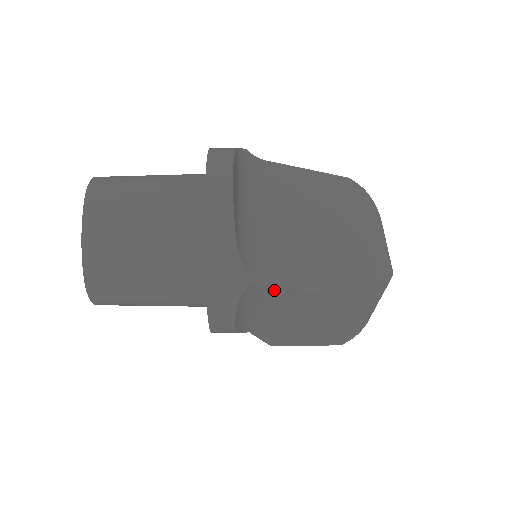
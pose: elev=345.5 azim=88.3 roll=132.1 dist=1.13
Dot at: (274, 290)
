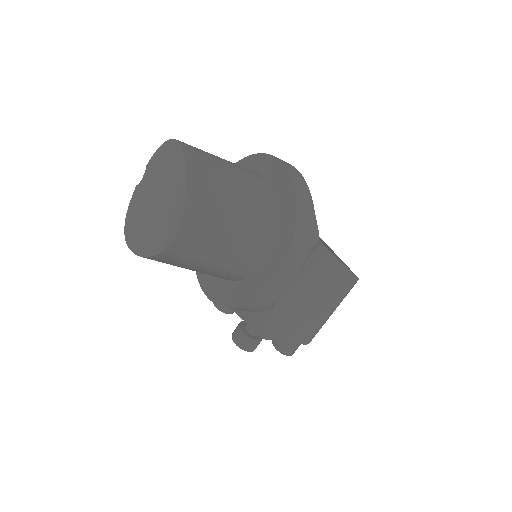
Dot at: (320, 256)
